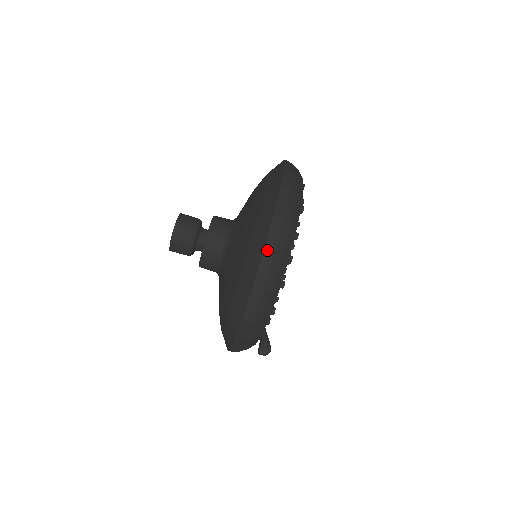
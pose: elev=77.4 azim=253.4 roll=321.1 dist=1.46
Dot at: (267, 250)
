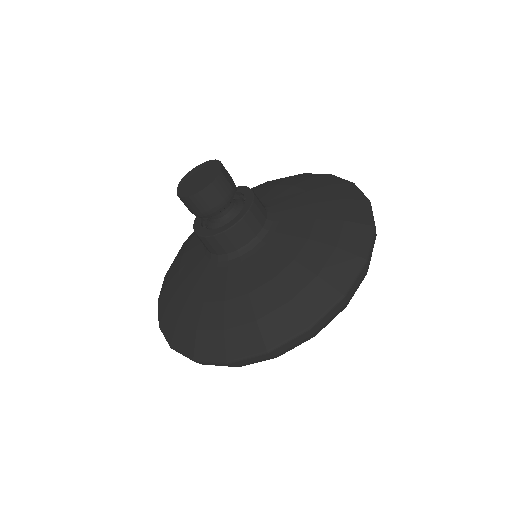
Dot at: (196, 362)
